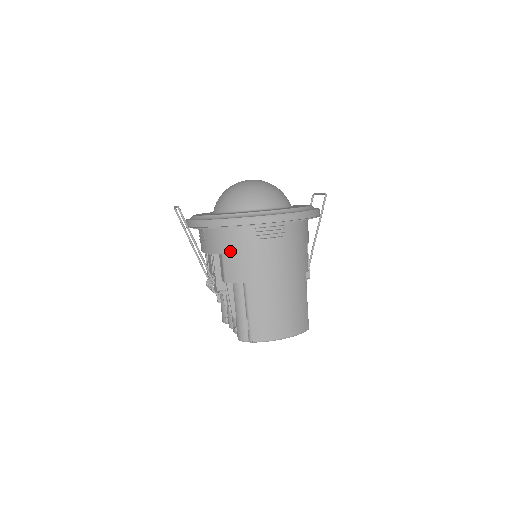
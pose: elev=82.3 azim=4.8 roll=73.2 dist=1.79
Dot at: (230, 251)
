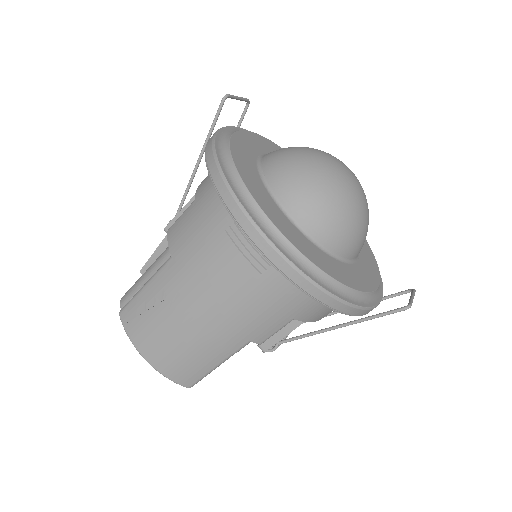
Dot at: (199, 206)
